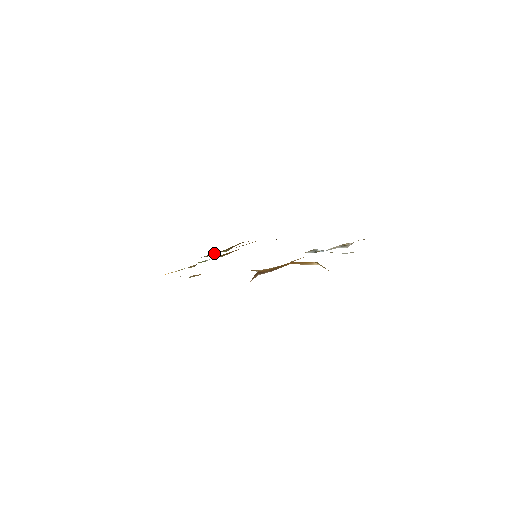
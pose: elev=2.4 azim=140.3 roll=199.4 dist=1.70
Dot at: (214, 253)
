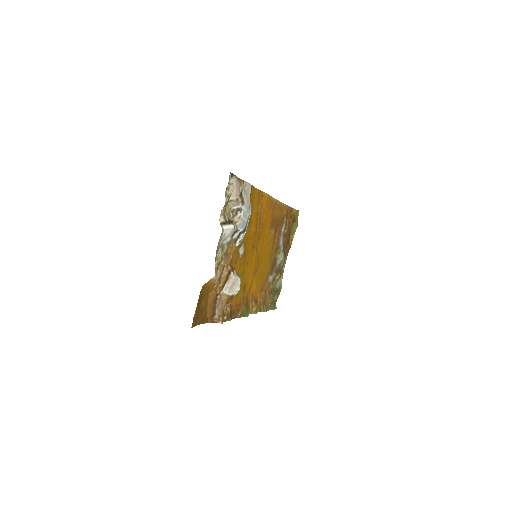
Dot at: (286, 243)
